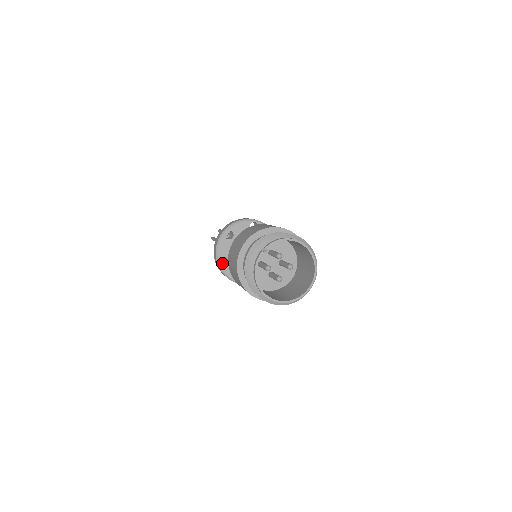
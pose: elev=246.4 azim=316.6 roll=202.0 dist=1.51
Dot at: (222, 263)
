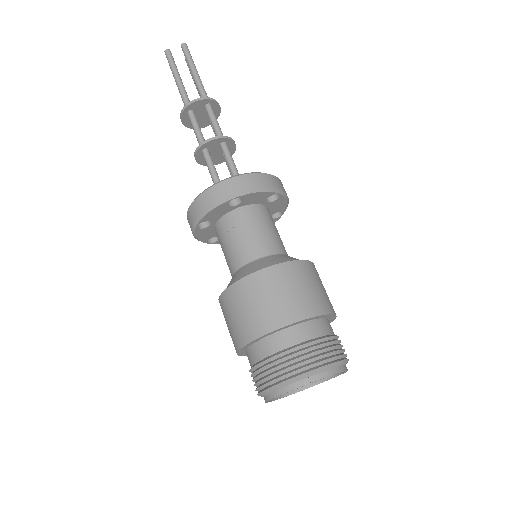
Dot at: occluded
